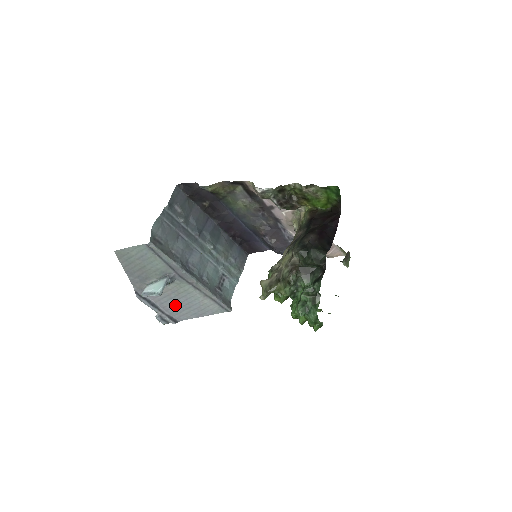
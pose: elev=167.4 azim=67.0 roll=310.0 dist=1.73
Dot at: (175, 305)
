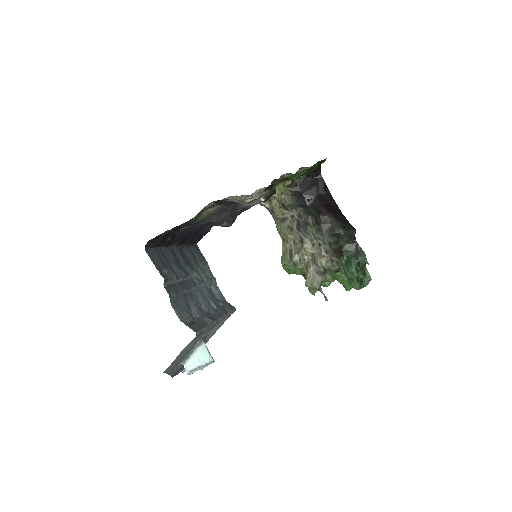
Dot at: occluded
